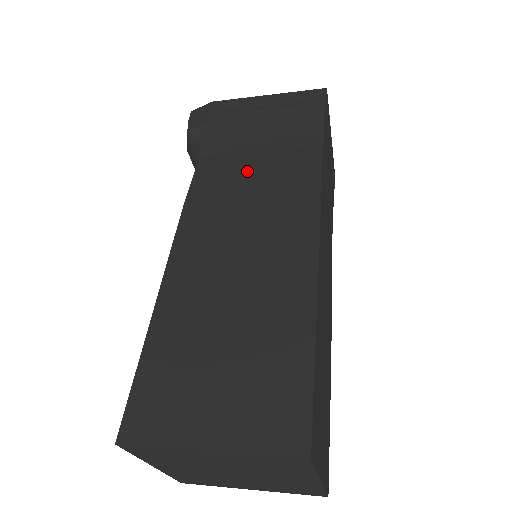
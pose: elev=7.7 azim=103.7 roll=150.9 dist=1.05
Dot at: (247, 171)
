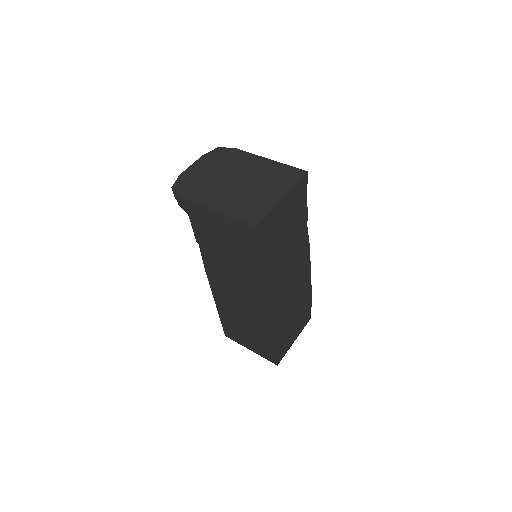
Dot at: (227, 265)
